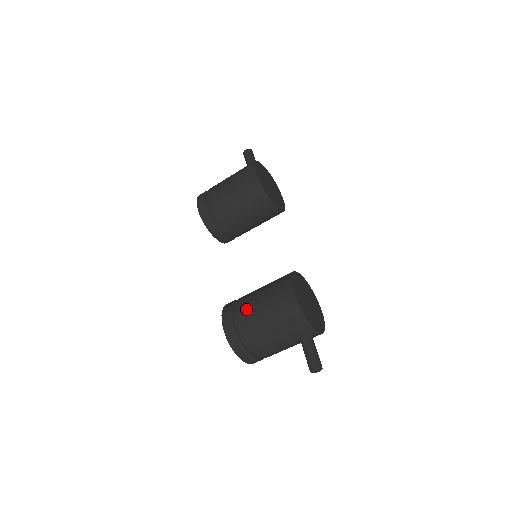
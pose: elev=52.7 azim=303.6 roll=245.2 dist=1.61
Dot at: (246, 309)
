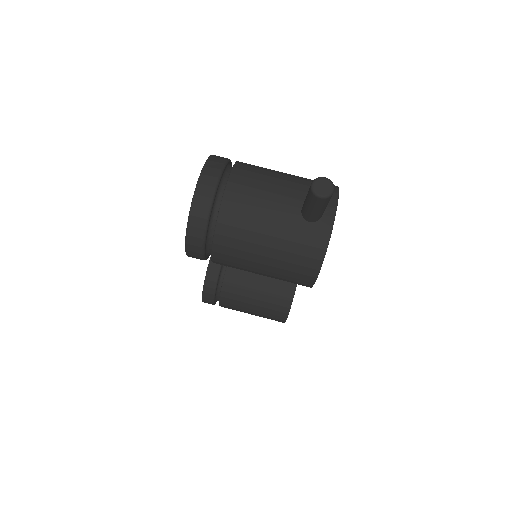
Dot at: occluded
